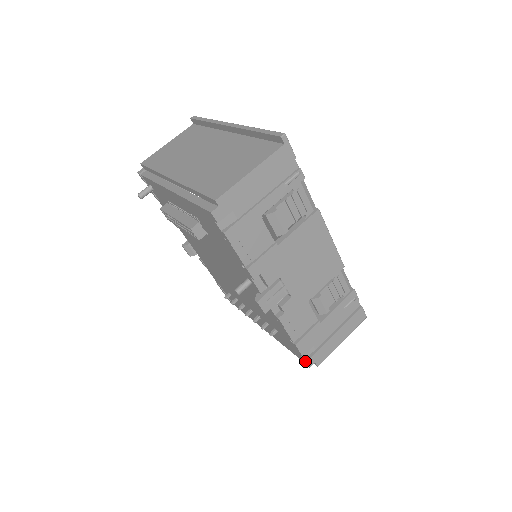
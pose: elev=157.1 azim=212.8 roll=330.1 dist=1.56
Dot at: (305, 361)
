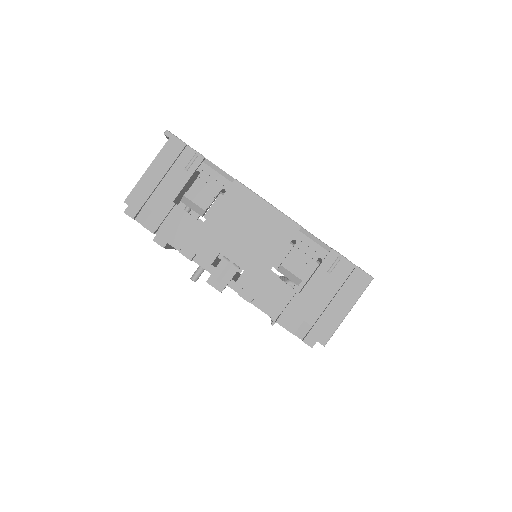
Dot at: occluded
